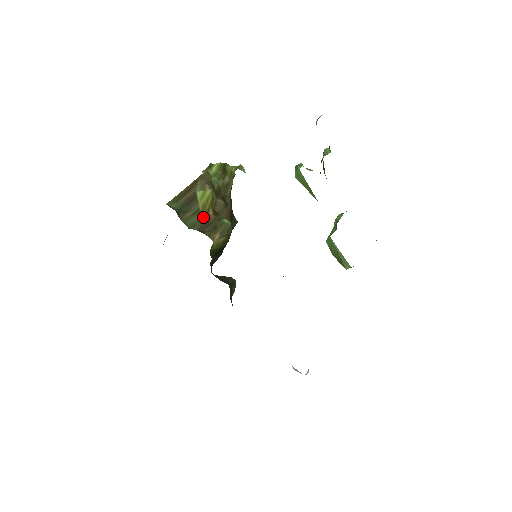
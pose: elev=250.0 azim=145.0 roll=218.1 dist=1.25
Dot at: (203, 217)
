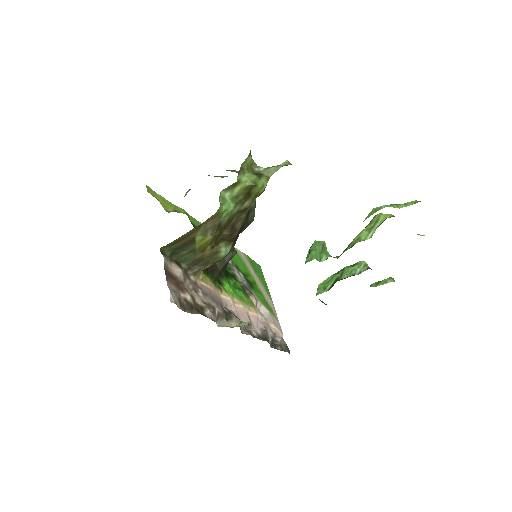
Dot at: (198, 254)
